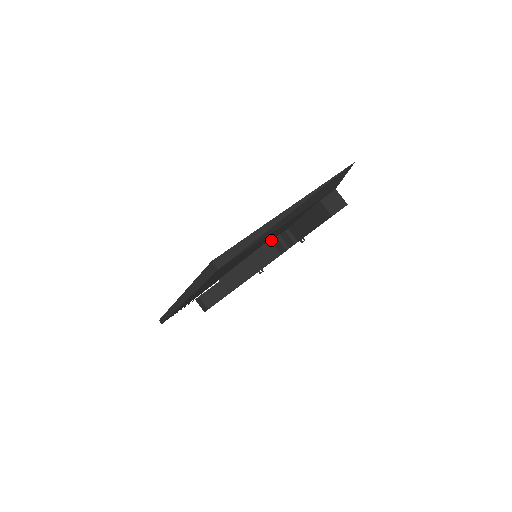
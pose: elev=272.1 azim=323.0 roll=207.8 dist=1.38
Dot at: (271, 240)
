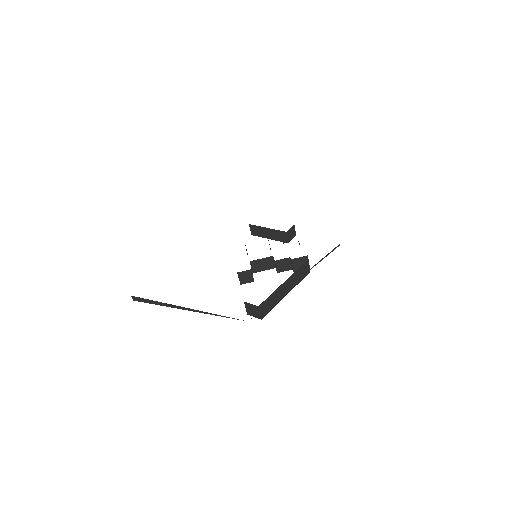
Dot at: (239, 273)
